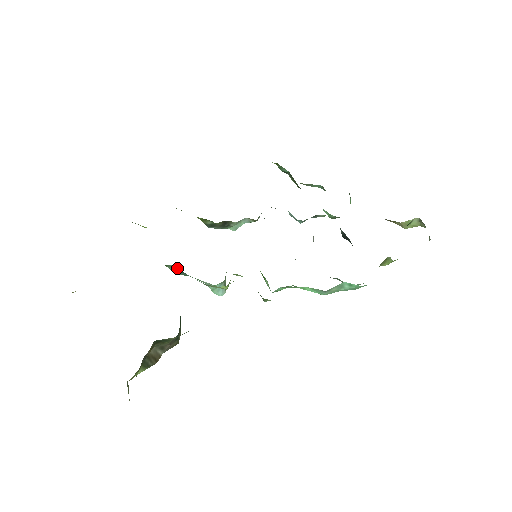
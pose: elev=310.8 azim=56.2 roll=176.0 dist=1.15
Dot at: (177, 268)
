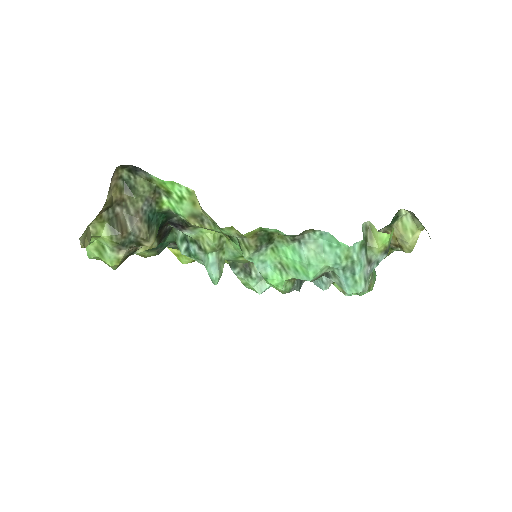
Dot at: (181, 233)
